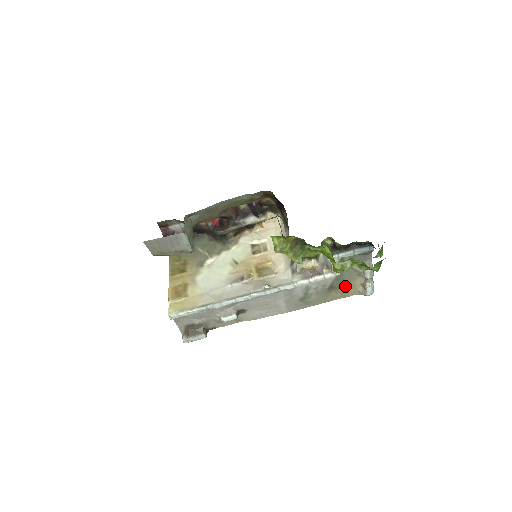
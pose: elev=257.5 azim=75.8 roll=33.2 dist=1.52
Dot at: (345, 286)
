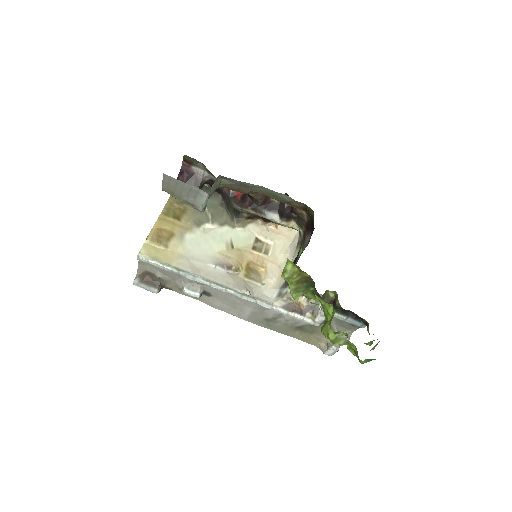
Dot at: (312, 334)
